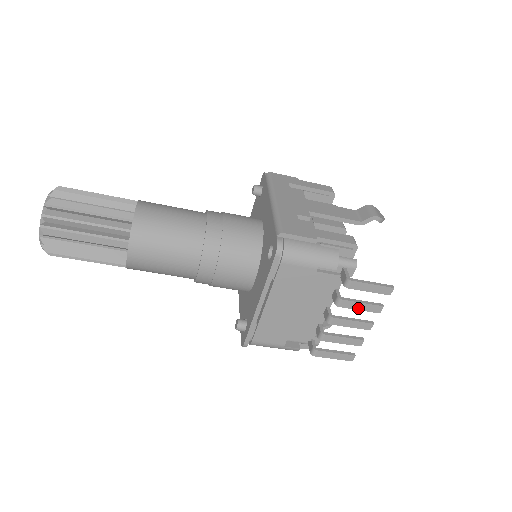
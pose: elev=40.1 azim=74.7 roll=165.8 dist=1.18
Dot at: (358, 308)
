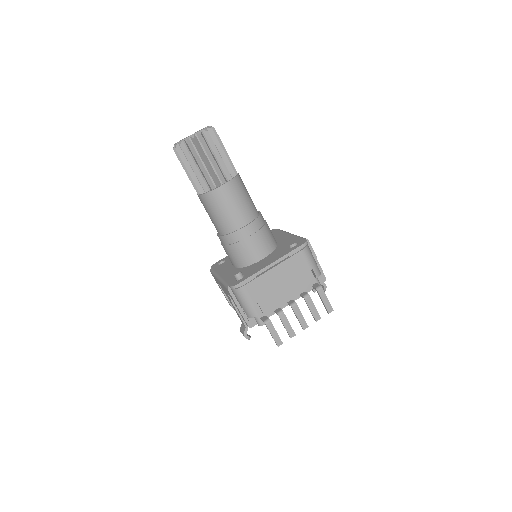
Dot at: (311, 309)
